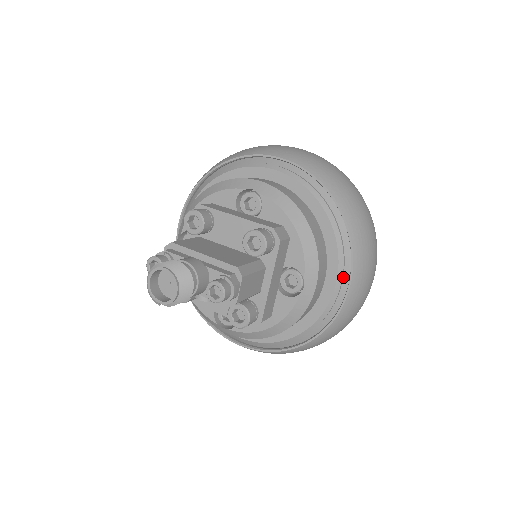
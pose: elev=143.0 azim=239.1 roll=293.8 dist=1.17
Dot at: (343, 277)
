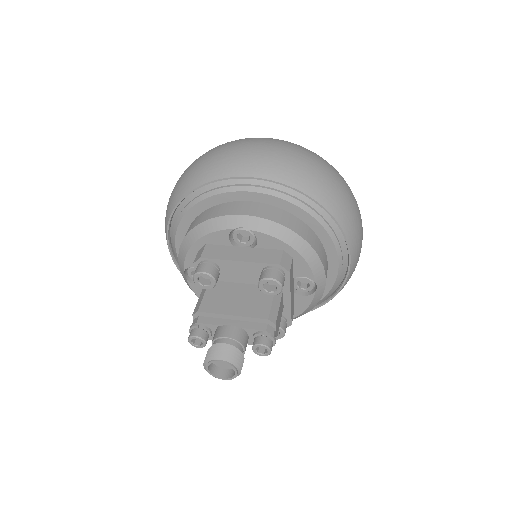
Dot at: (342, 257)
